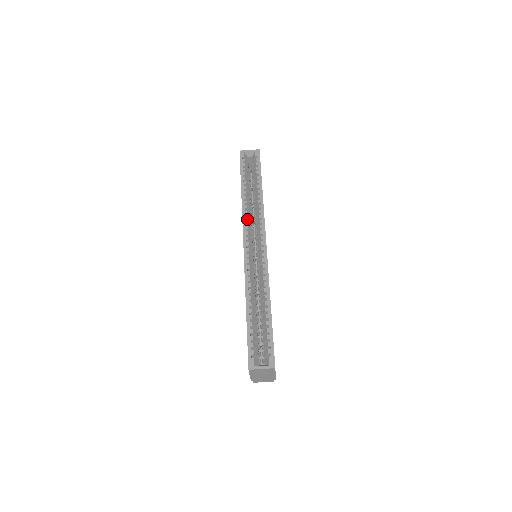
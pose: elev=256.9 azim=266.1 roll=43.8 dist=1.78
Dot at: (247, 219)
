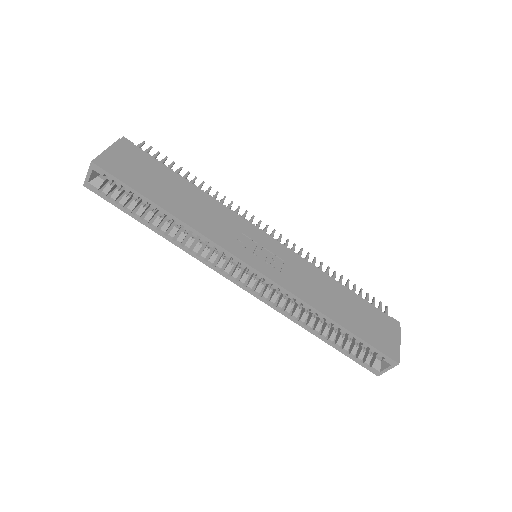
Dot at: (205, 257)
